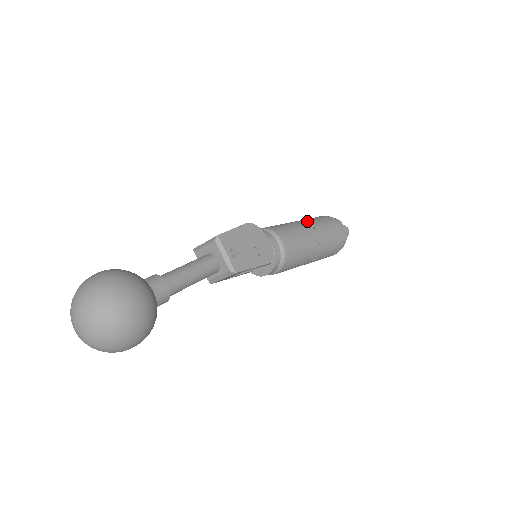
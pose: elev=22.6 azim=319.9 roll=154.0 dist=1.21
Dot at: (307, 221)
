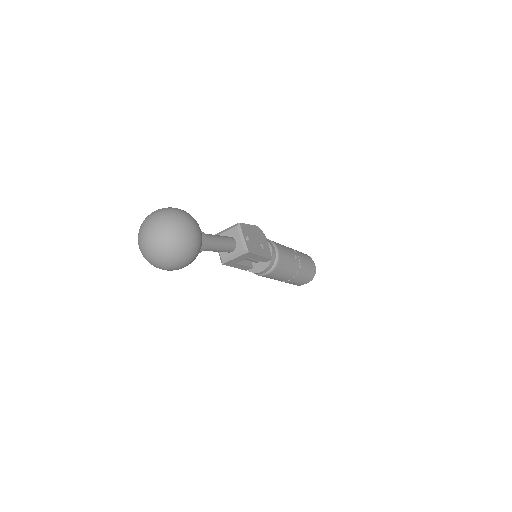
Dot at: (291, 248)
